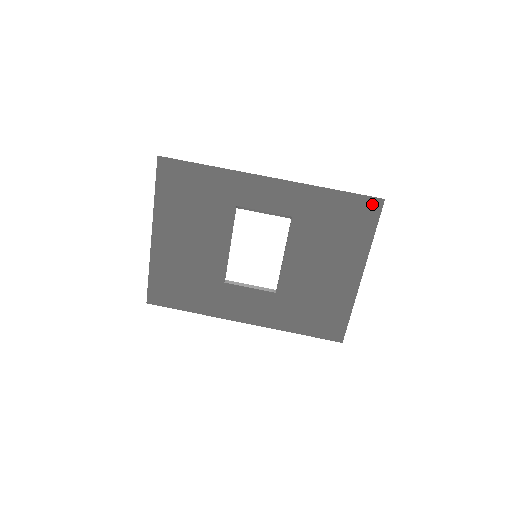
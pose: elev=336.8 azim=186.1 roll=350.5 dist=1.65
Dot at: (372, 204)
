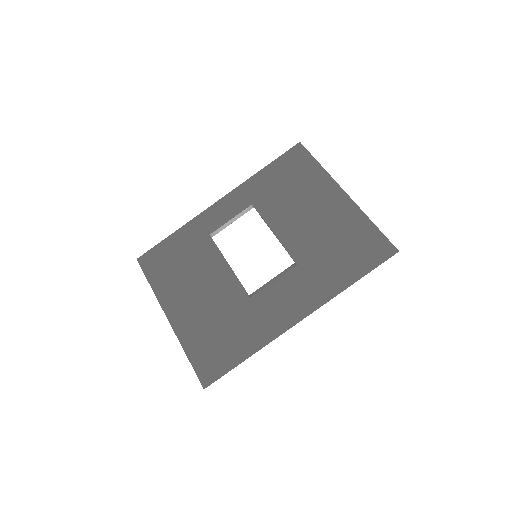
Dot at: (295, 152)
